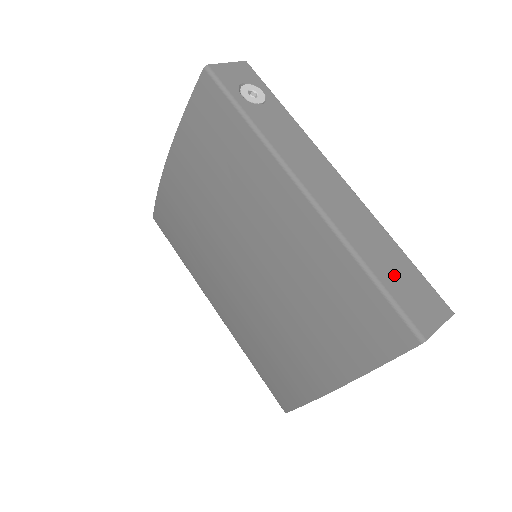
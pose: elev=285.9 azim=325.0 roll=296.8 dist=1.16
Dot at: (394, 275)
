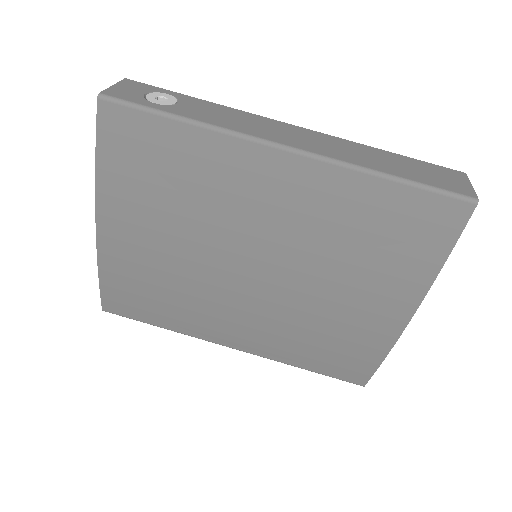
Dot at: (408, 170)
